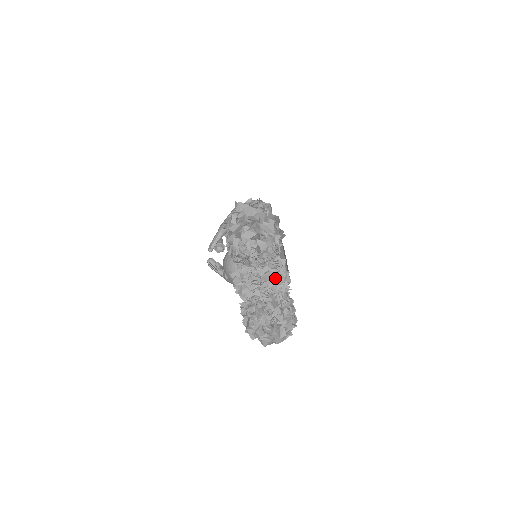
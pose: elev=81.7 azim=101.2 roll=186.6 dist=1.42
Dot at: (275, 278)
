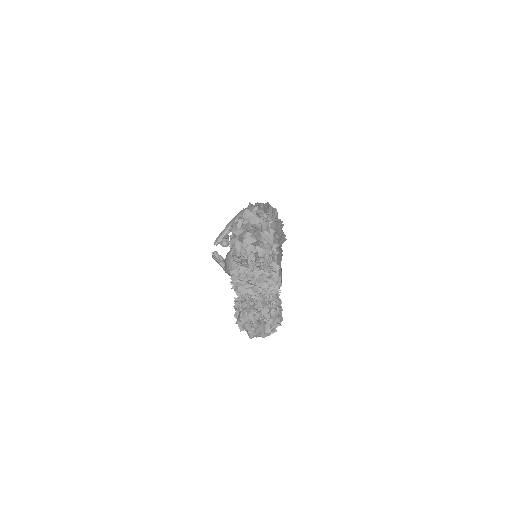
Dot at: (268, 281)
